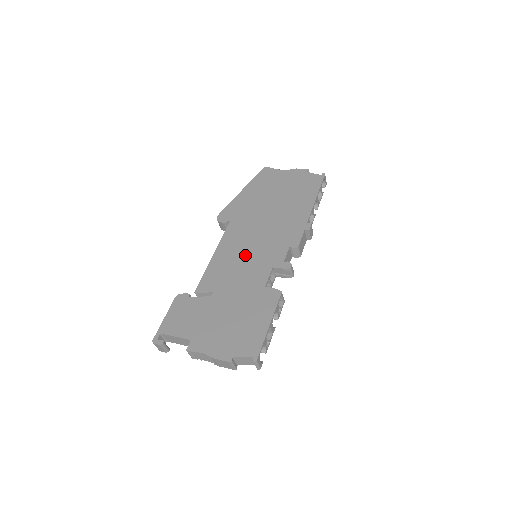
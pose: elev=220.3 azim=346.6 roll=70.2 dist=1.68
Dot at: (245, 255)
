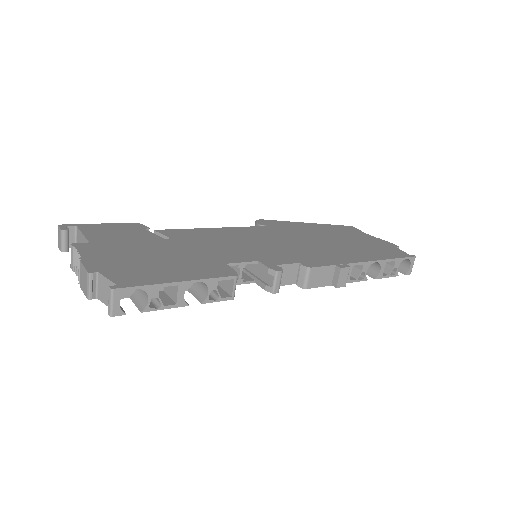
Dot at: (244, 242)
